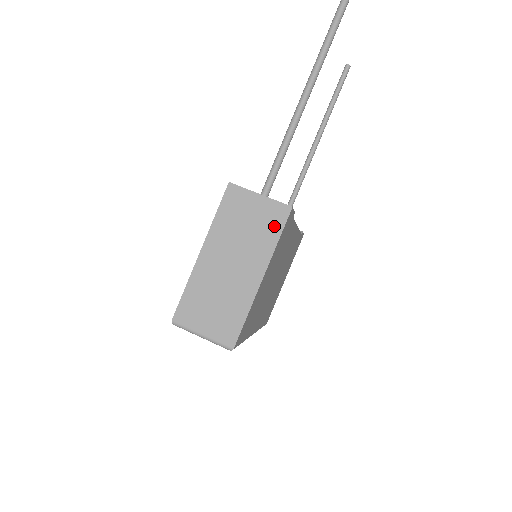
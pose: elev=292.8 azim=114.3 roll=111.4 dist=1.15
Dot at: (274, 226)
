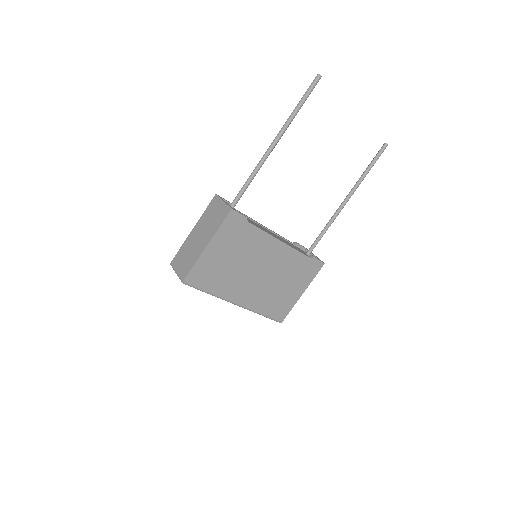
Dot at: (221, 218)
